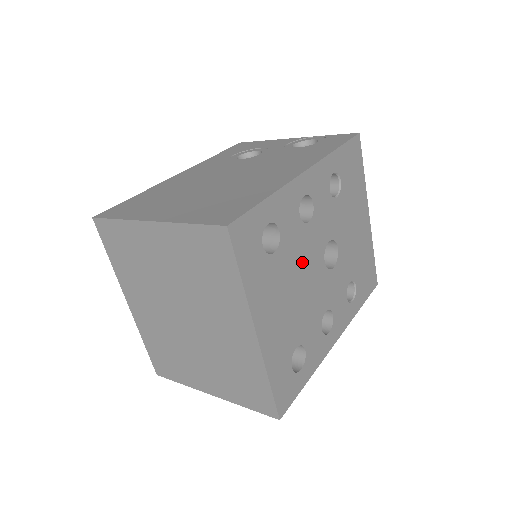
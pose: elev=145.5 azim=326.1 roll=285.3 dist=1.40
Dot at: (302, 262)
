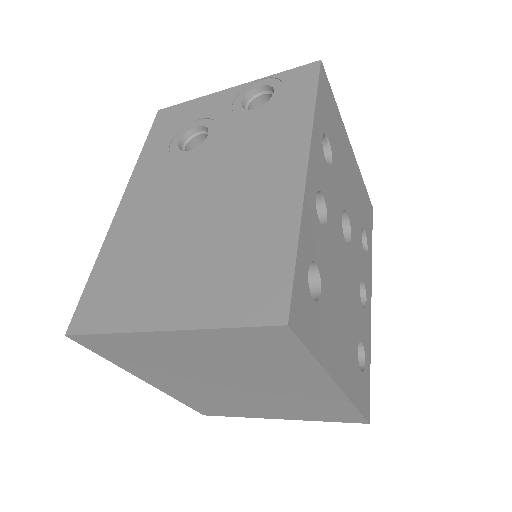
Dot at: (336, 268)
